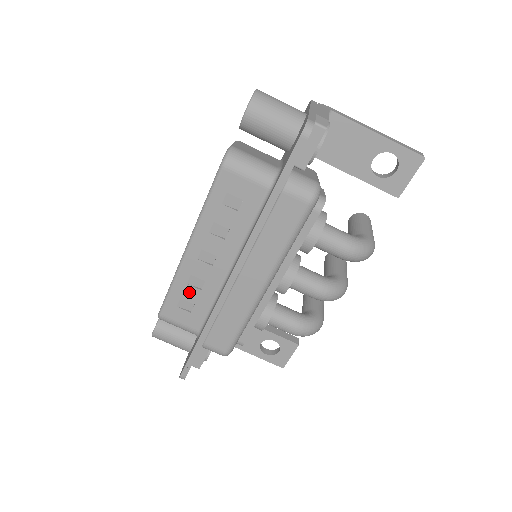
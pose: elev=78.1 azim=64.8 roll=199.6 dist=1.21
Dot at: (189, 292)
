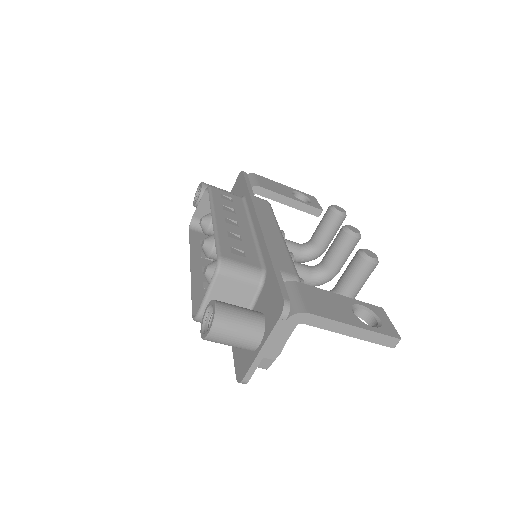
Dot at: occluded
